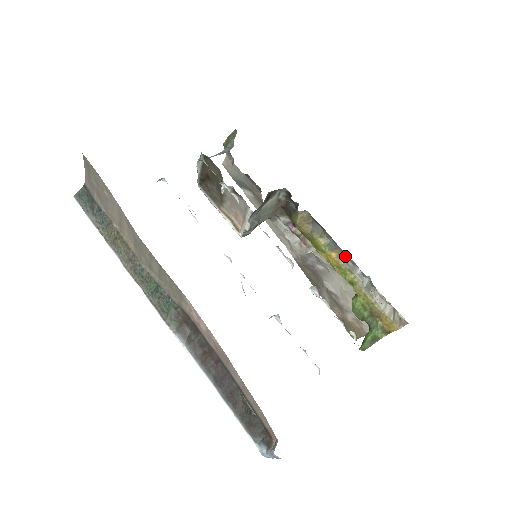
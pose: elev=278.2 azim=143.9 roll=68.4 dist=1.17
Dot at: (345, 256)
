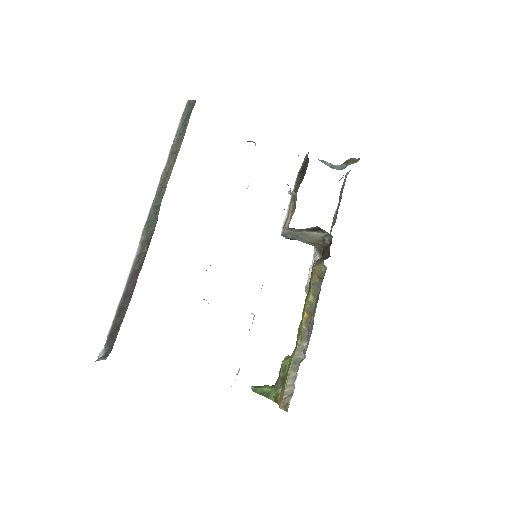
Dot at: (309, 325)
